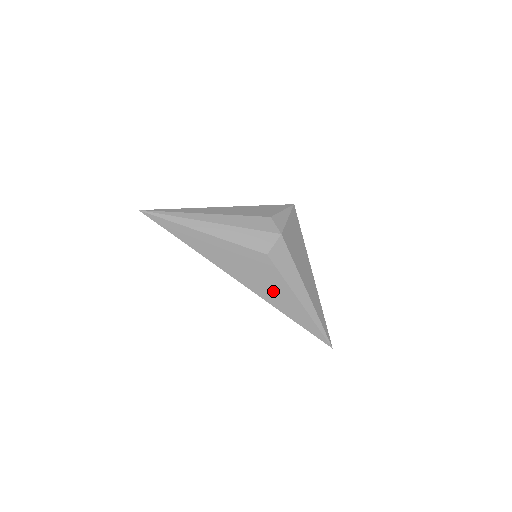
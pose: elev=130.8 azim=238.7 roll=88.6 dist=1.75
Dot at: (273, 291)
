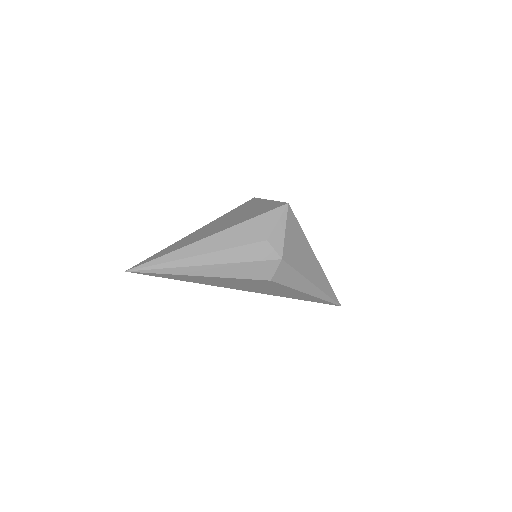
Dot at: (280, 292)
